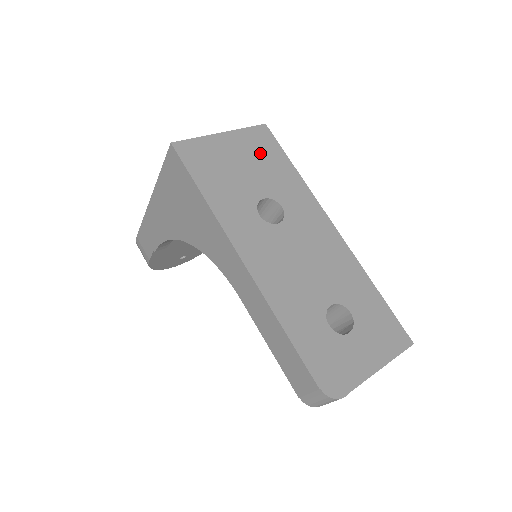
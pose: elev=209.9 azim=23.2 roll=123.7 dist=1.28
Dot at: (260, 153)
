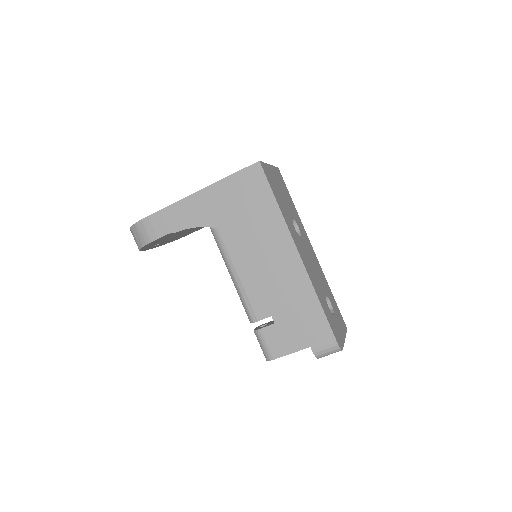
Dot at: (283, 187)
